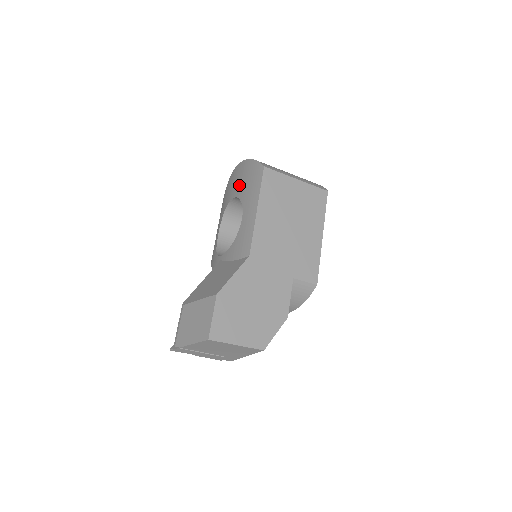
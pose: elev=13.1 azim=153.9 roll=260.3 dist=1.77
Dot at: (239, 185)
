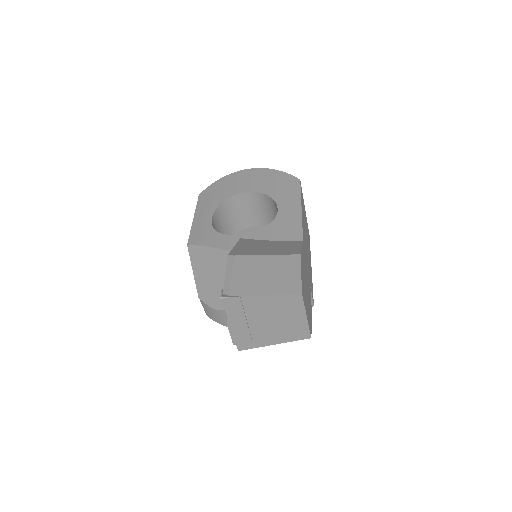
Dot at: (260, 184)
